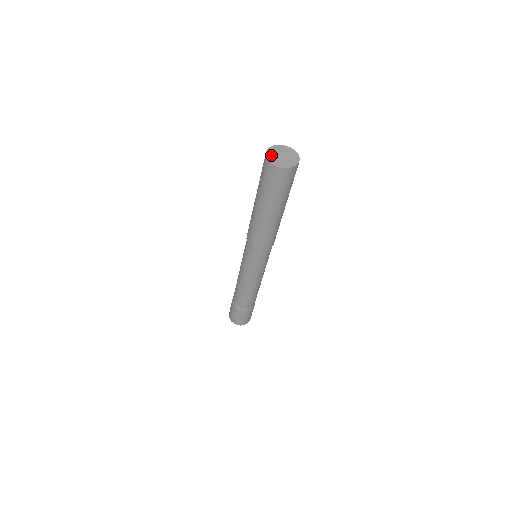
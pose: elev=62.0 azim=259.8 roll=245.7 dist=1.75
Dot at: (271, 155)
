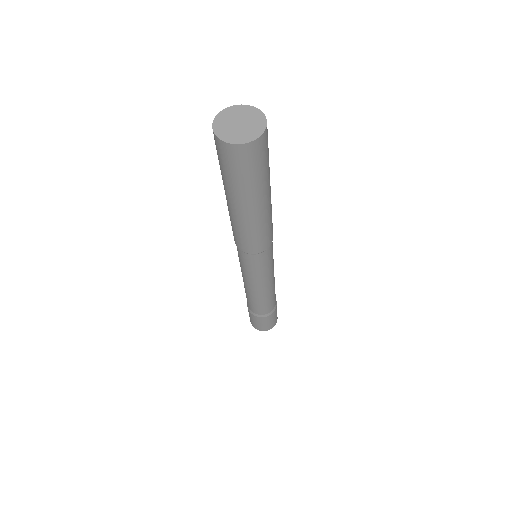
Dot at: (222, 131)
